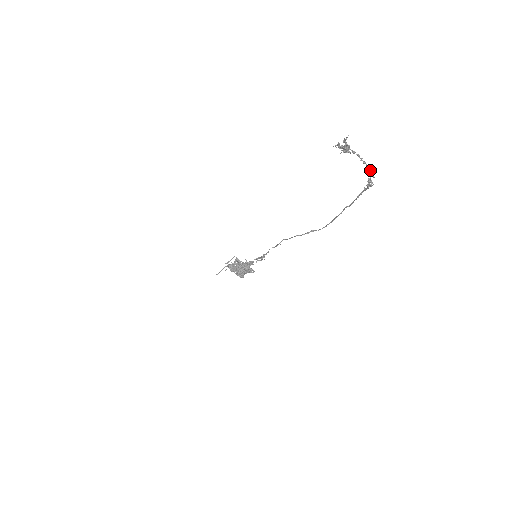
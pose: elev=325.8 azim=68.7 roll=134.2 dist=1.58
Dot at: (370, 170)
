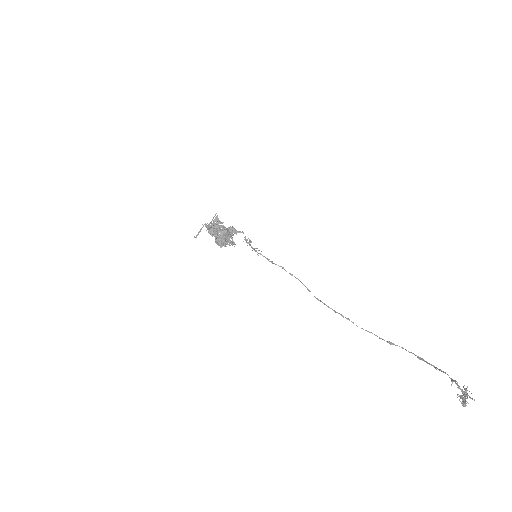
Dot at: (454, 381)
